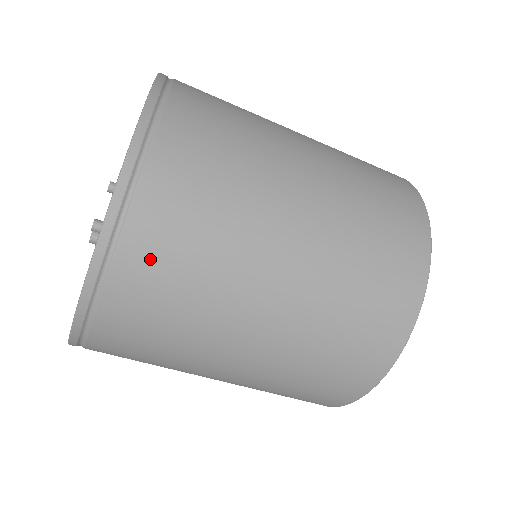
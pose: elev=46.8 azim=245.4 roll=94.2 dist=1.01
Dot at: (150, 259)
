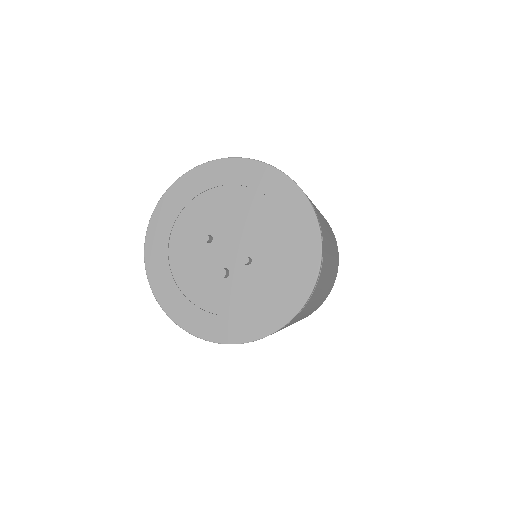
Dot at: (325, 256)
